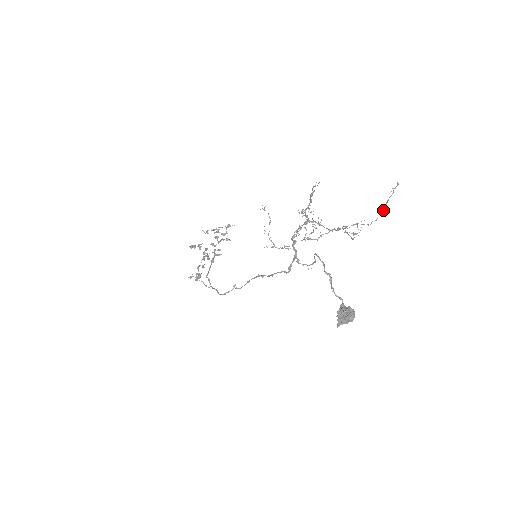
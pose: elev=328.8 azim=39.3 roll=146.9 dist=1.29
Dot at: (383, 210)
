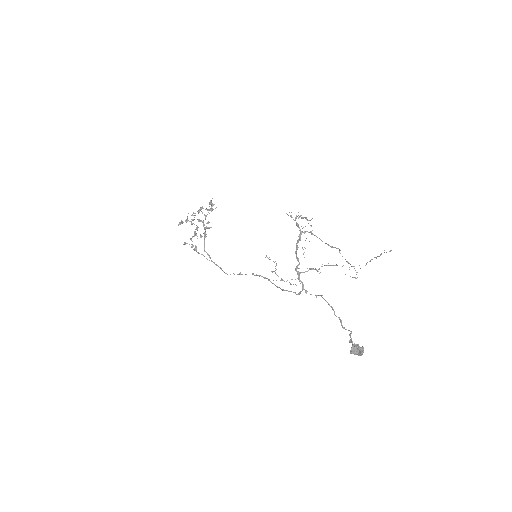
Dot at: (376, 258)
